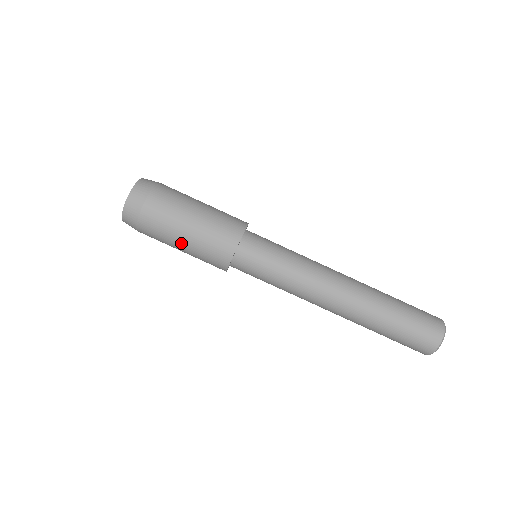
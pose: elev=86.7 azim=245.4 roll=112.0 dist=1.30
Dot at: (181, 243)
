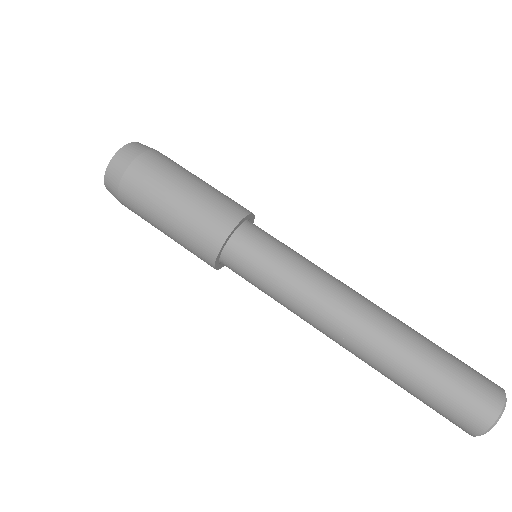
Dot at: (166, 215)
